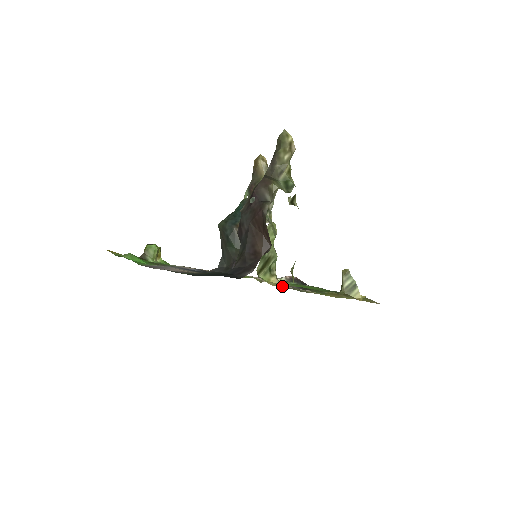
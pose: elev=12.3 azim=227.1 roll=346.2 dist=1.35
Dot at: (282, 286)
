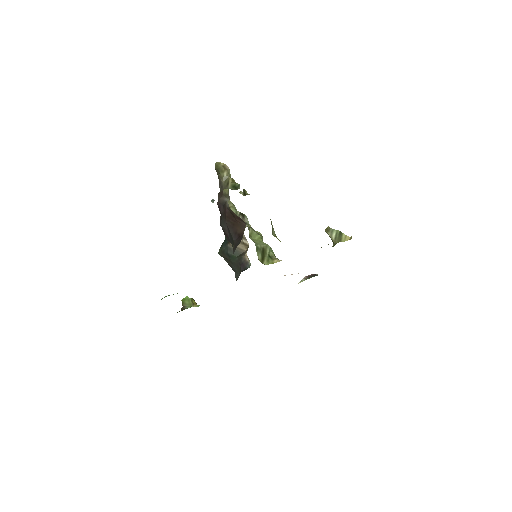
Dot at: occluded
